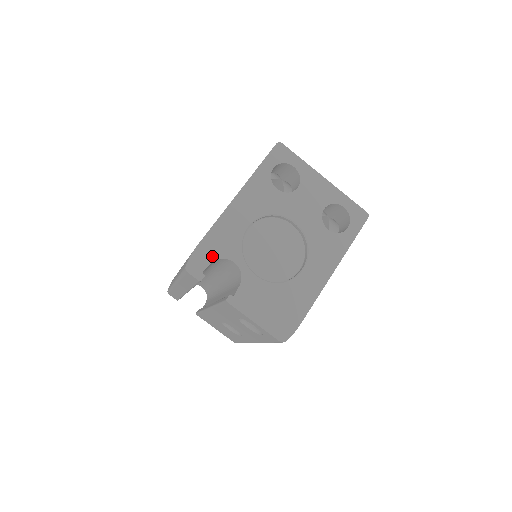
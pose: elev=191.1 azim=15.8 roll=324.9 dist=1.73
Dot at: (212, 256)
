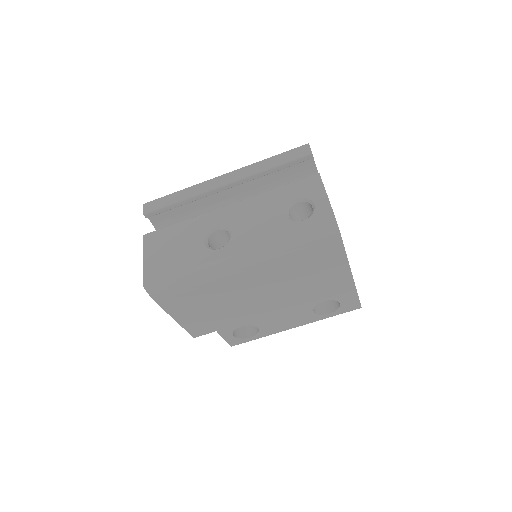
Dot at: (316, 167)
